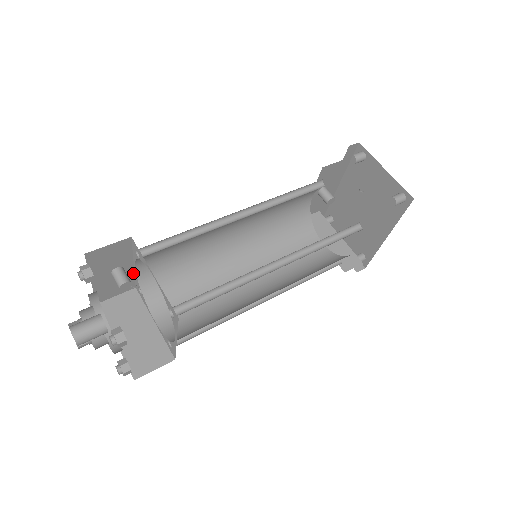
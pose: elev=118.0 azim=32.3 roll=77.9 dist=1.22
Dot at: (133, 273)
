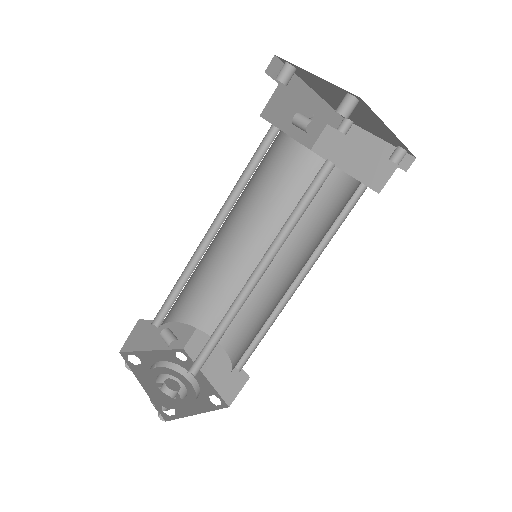
Dot at: occluded
